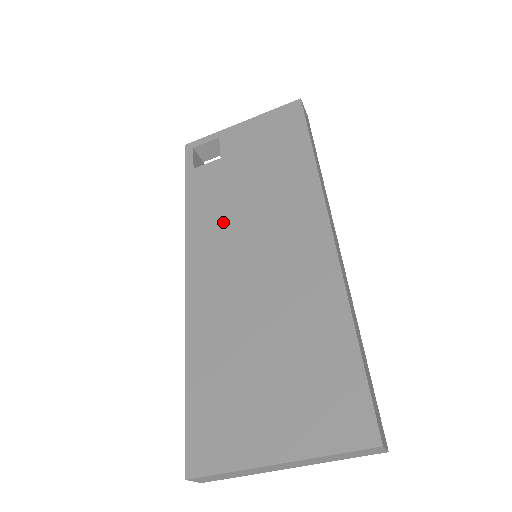
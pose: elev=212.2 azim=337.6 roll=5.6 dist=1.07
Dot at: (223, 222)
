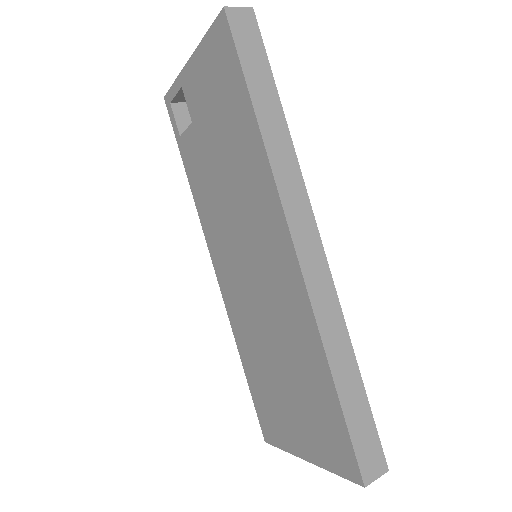
Dot at: (219, 218)
